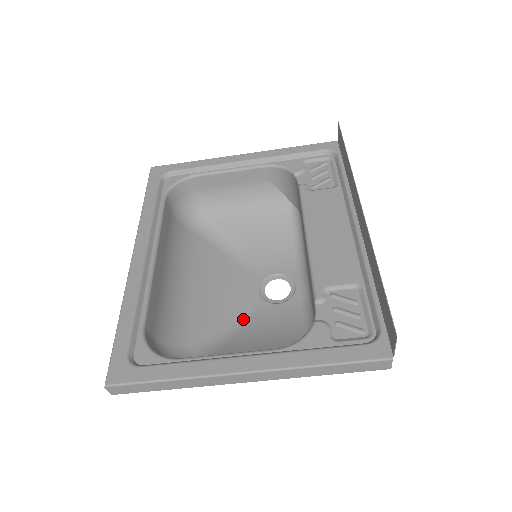
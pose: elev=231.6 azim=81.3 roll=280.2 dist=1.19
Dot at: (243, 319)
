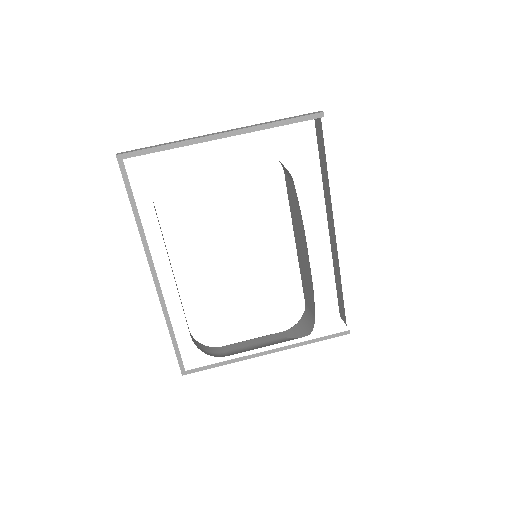
Dot at: occluded
